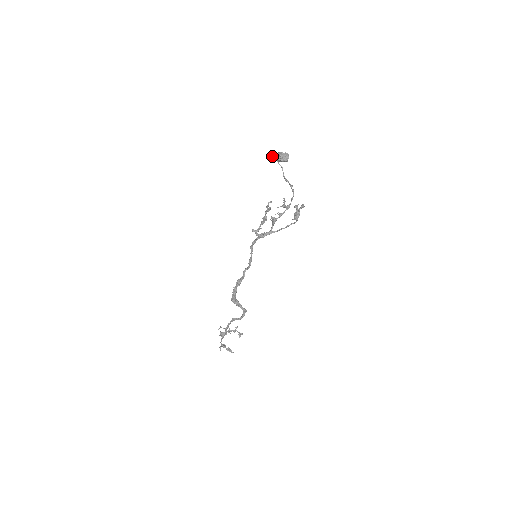
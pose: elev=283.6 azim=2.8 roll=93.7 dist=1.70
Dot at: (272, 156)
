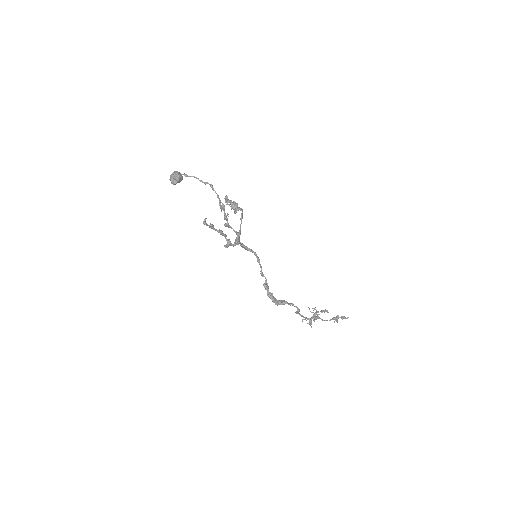
Dot at: occluded
